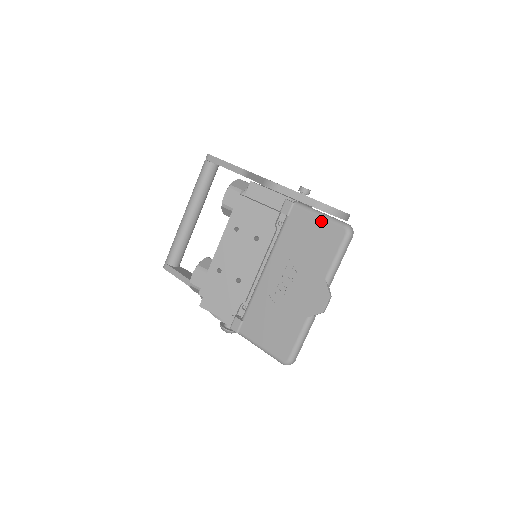
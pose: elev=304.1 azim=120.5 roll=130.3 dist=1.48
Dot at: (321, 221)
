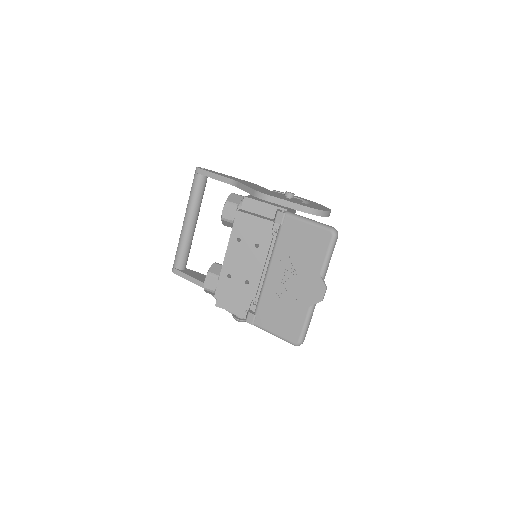
Dot at: (310, 227)
